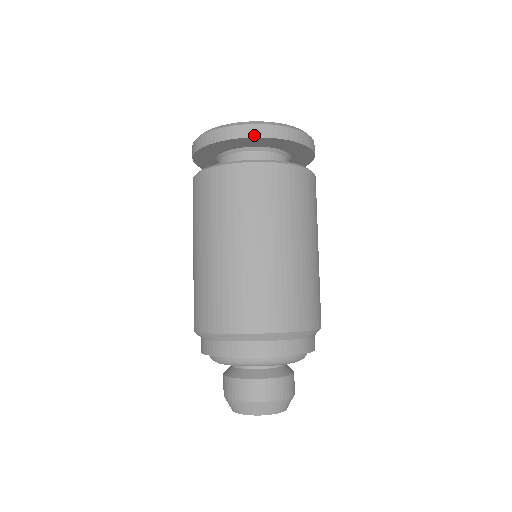
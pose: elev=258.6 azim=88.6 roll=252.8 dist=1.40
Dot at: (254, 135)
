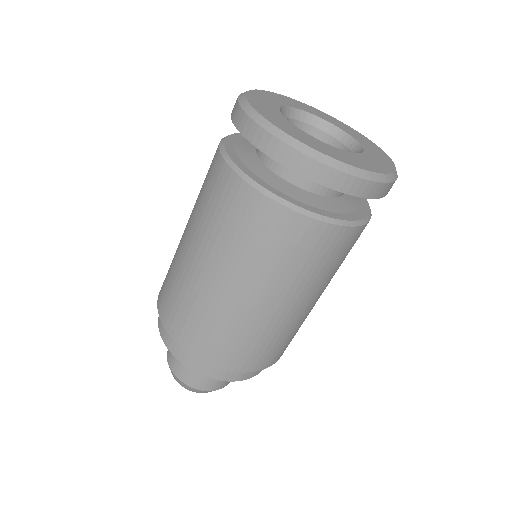
Dot at: (344, 190)
